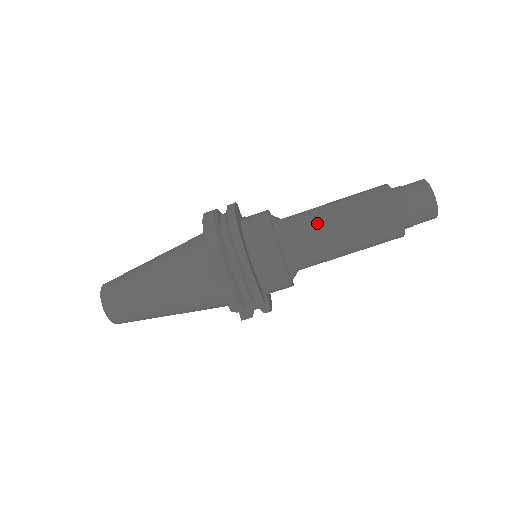
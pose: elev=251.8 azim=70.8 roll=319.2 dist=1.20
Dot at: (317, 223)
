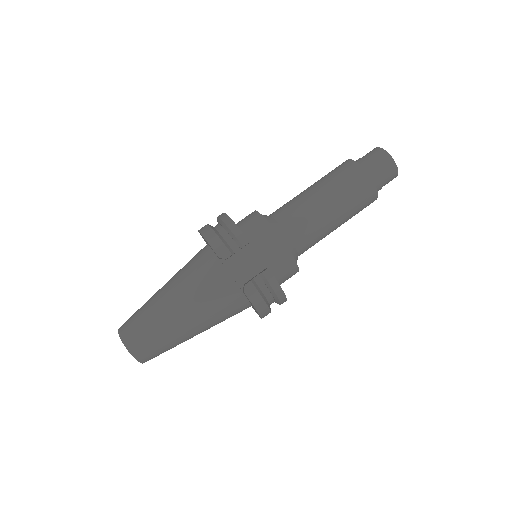
Dot at: occluded
